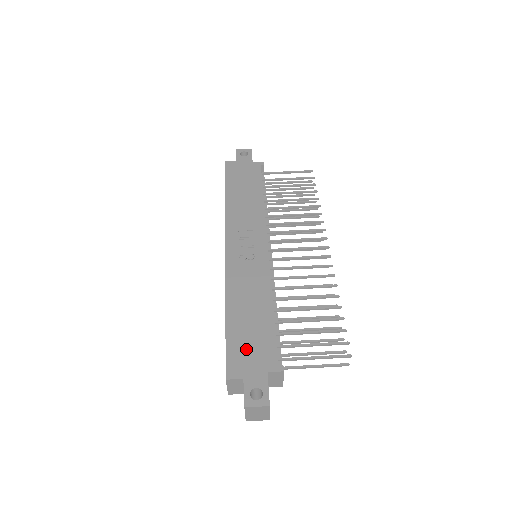
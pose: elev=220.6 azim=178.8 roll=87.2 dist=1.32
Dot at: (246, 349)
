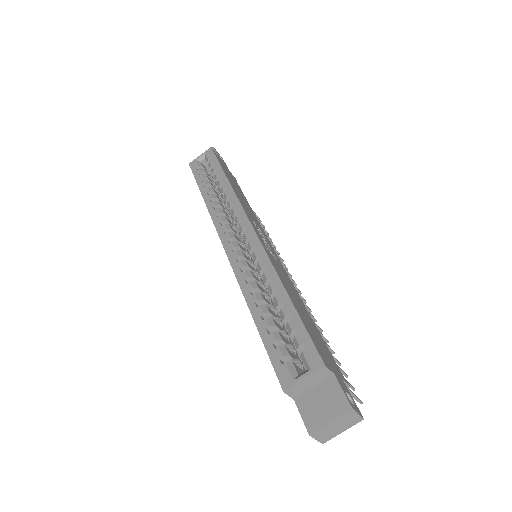
Dot at: (319, 342)
